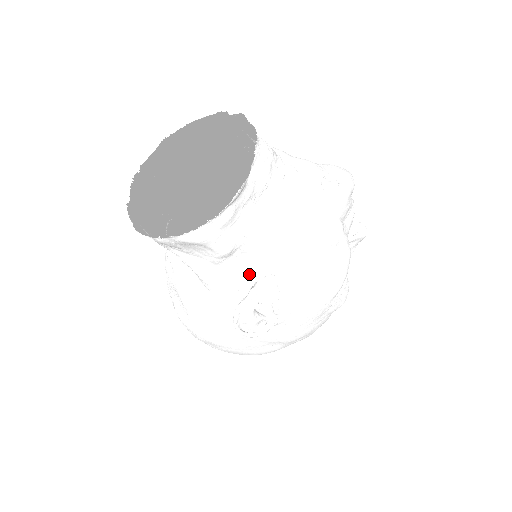
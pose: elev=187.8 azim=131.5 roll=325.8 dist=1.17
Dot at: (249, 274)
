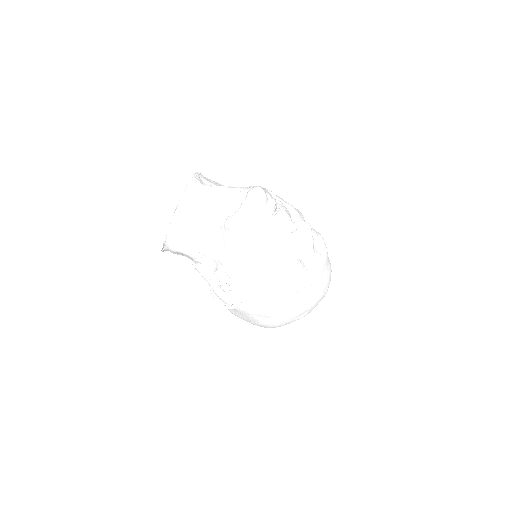
Dot at: (215, 267)
